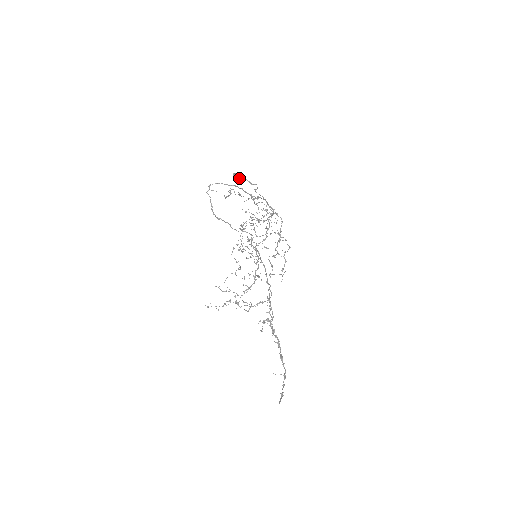
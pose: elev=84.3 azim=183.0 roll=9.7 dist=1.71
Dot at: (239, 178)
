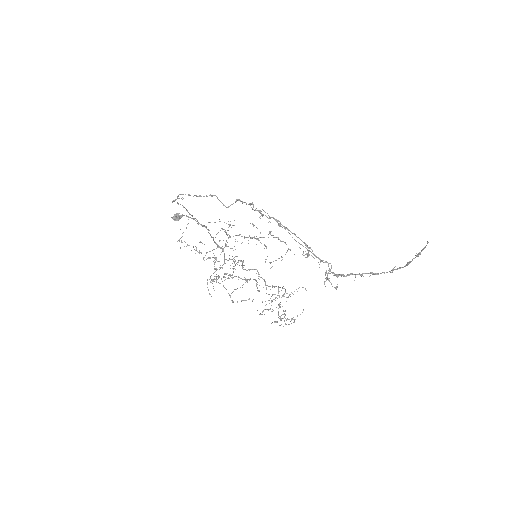
Dot at: (180, 215)
